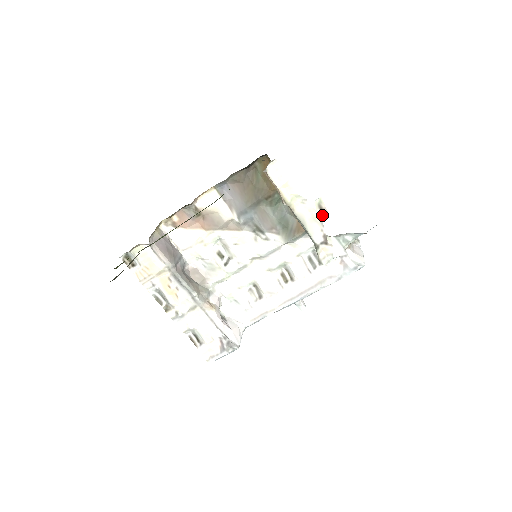
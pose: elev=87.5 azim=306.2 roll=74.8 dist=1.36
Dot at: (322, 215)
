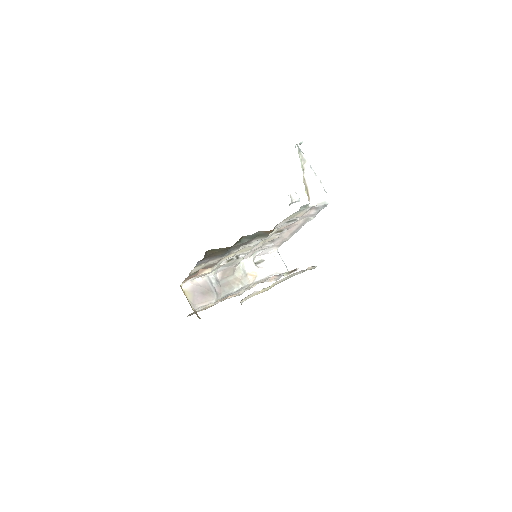
Dot at: occluded
